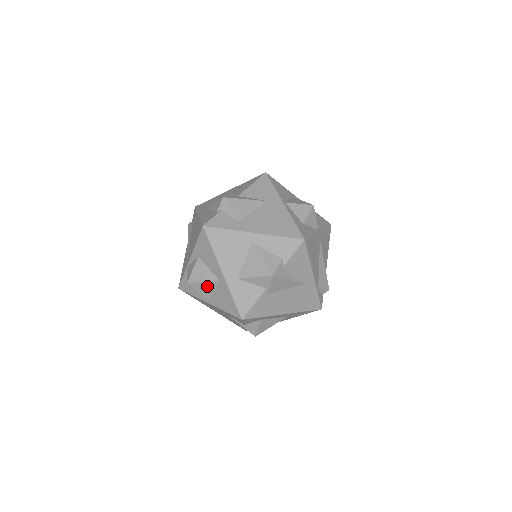
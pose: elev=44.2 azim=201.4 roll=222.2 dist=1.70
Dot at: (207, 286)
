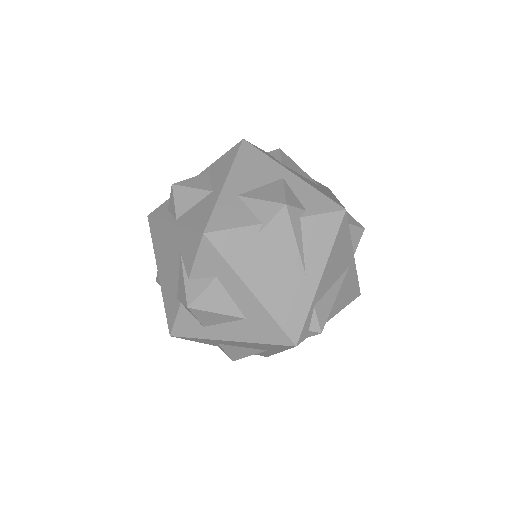
Dot at: (192, 196)
